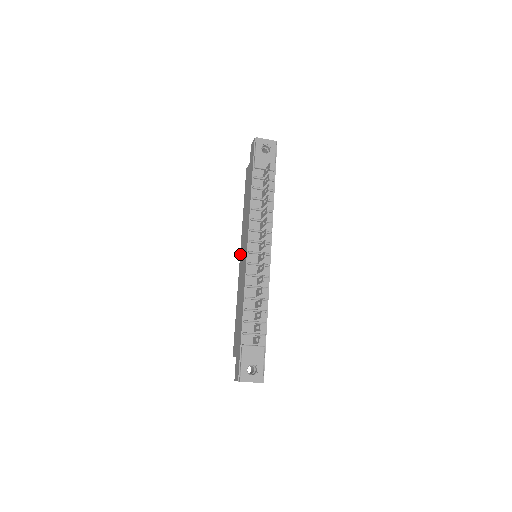
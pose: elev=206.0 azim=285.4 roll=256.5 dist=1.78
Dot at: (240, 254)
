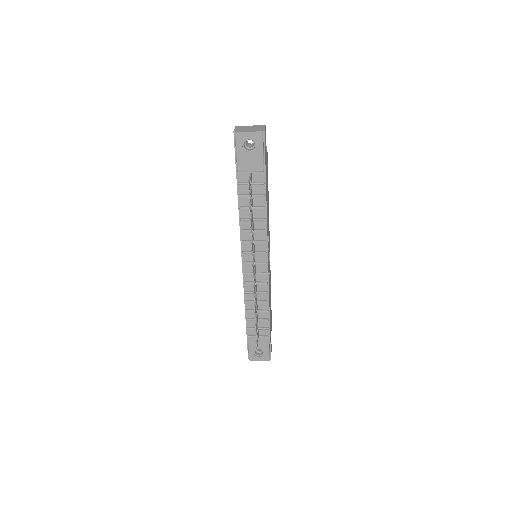
Dot at: occluded
